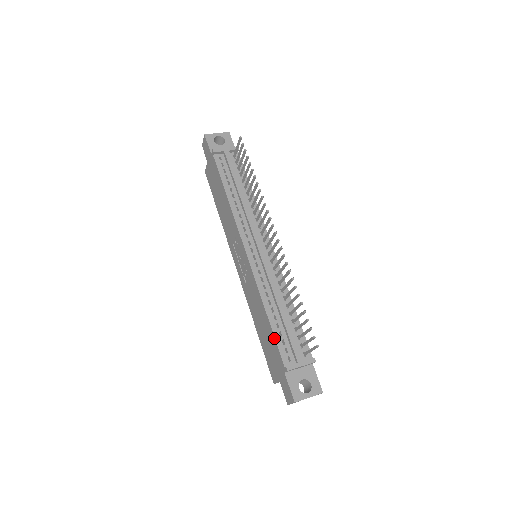
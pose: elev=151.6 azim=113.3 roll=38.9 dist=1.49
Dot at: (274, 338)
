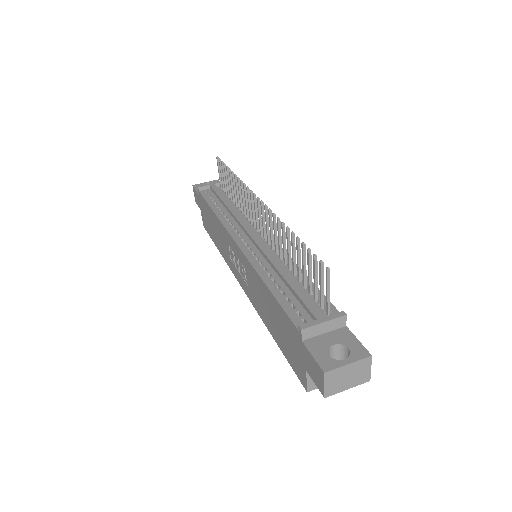
Dot at: (279, 305)
